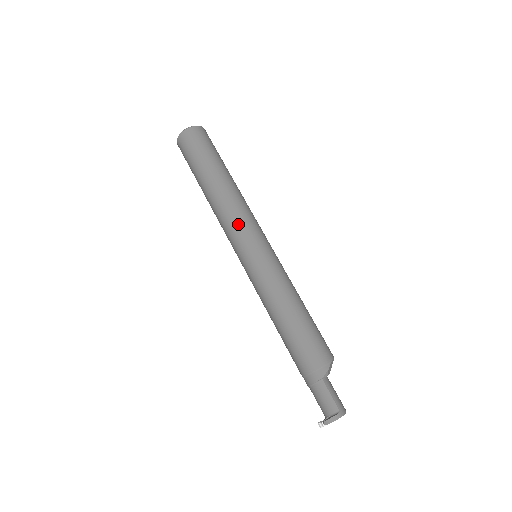
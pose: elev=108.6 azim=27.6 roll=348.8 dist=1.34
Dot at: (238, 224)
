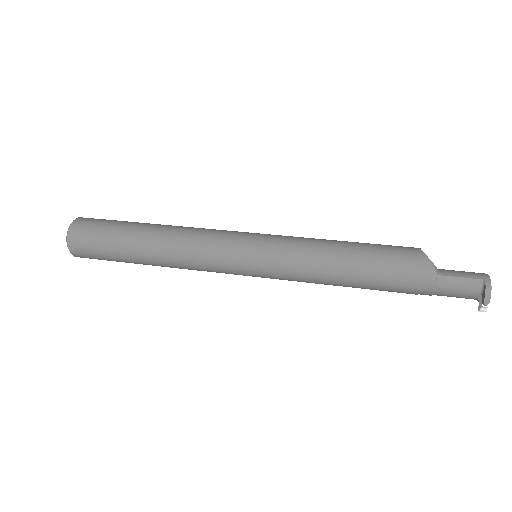
Dot at: (210, 250)
